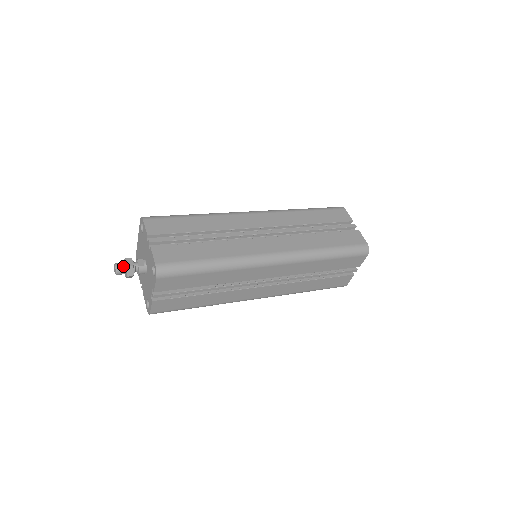
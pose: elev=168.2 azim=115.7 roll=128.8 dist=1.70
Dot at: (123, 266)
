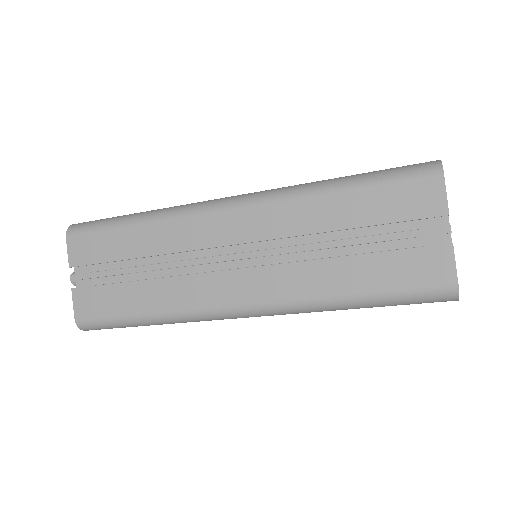
Dot at: occluded
